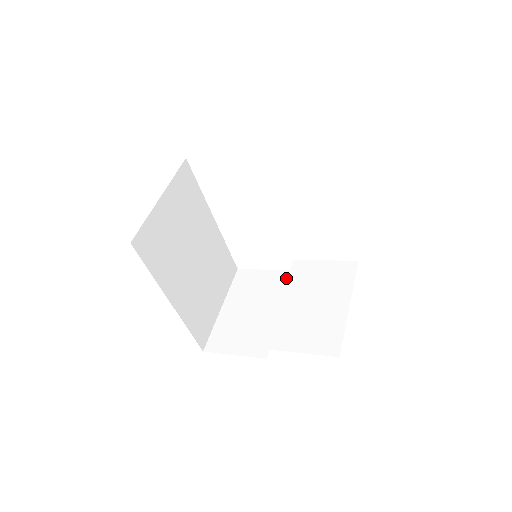
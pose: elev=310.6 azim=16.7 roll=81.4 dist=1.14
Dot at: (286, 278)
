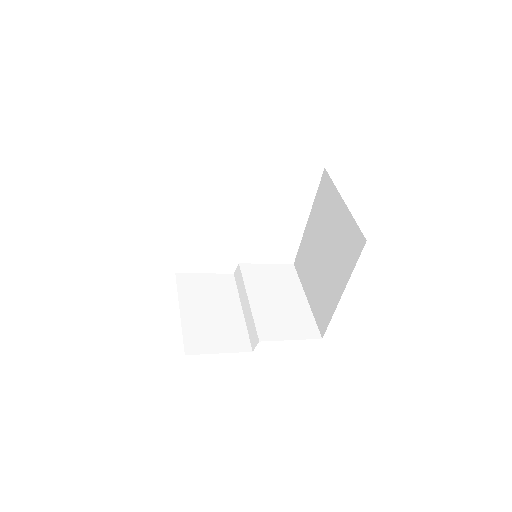
Dot at: (230, 280)
